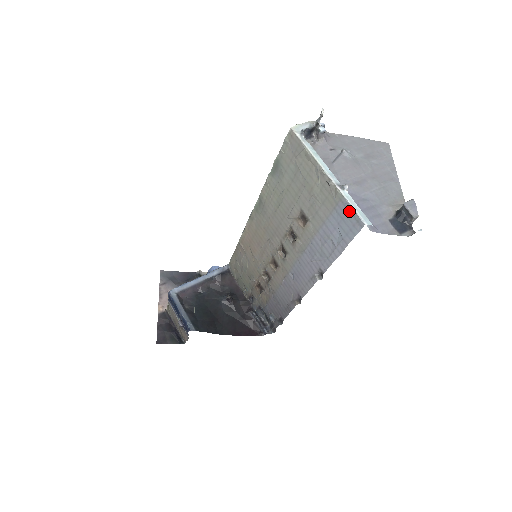
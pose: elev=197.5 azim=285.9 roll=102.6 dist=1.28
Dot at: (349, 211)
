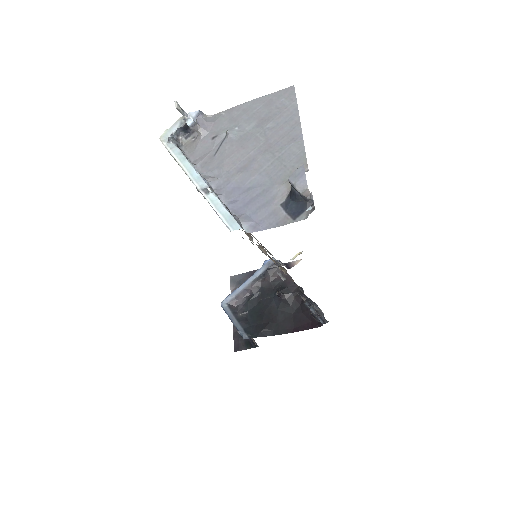
Dot at: (220, 217)
